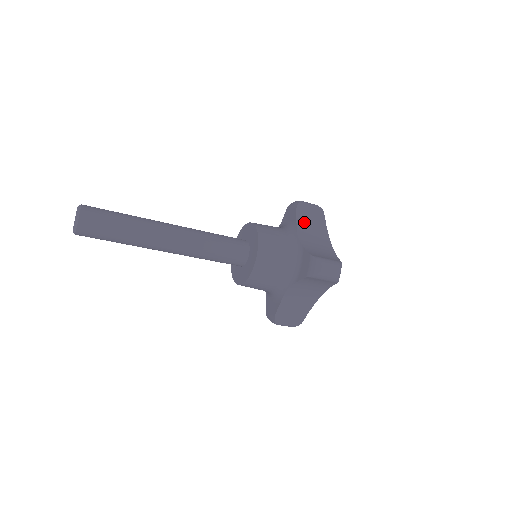
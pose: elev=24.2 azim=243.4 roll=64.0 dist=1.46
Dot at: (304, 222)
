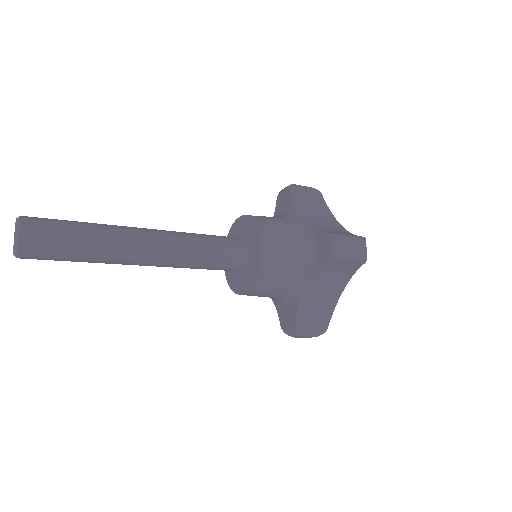
Dot at: (303, 205)
